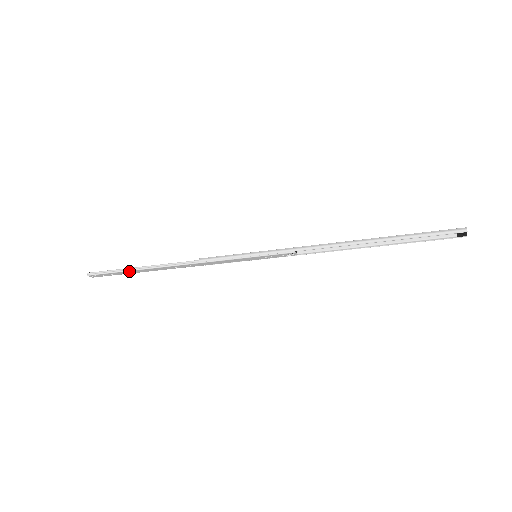
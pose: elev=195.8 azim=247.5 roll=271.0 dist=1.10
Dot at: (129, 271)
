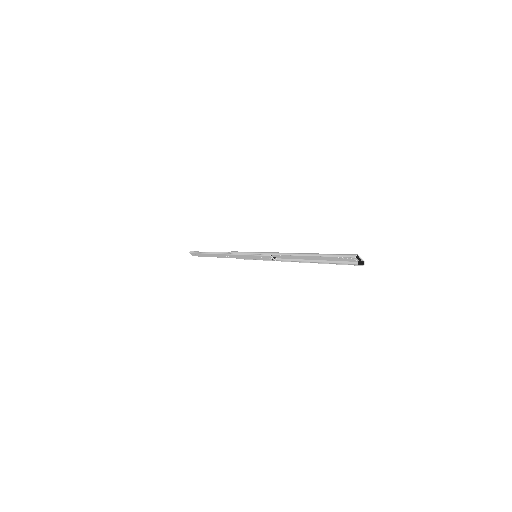
Dot at: (204, 254)
